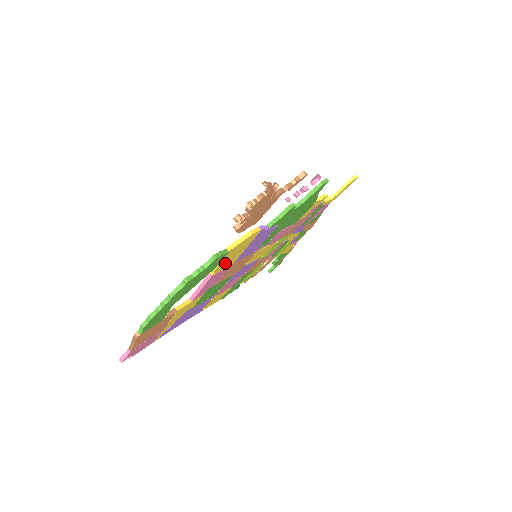
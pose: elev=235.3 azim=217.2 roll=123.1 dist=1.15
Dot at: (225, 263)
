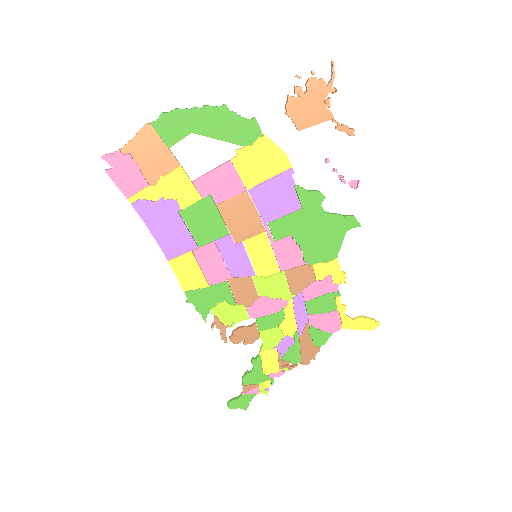
Dot at: (248, 162)
